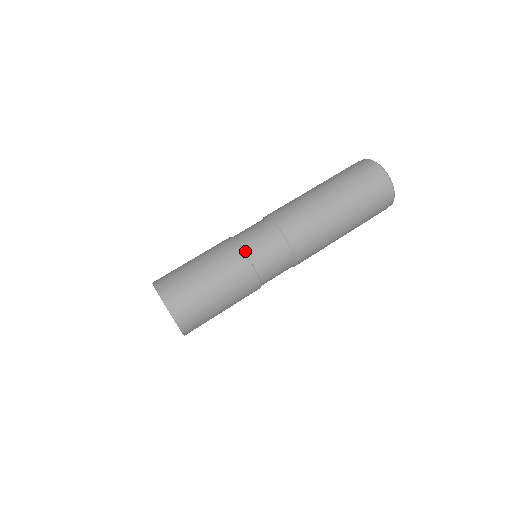
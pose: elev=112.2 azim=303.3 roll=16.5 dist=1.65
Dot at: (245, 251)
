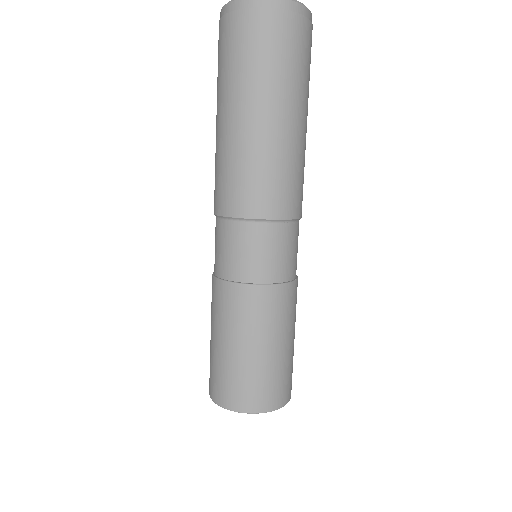
Dot at: (259, 283)
